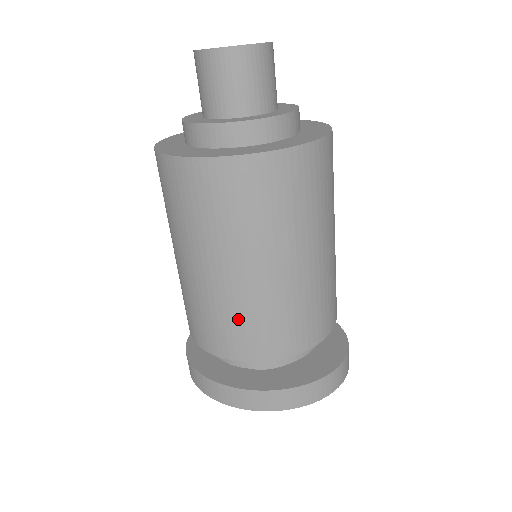
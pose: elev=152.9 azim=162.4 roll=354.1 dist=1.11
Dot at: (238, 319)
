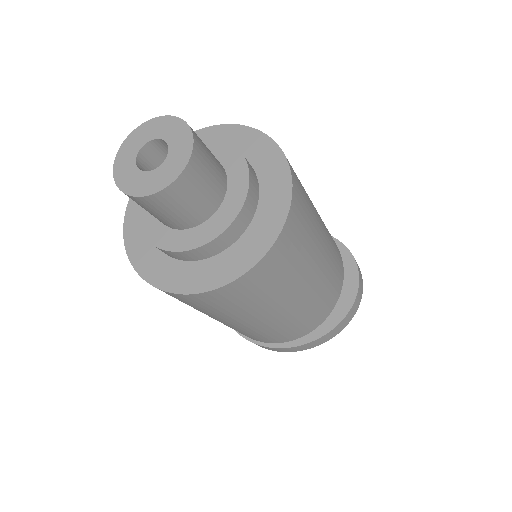
Dot at: (278, 331)
